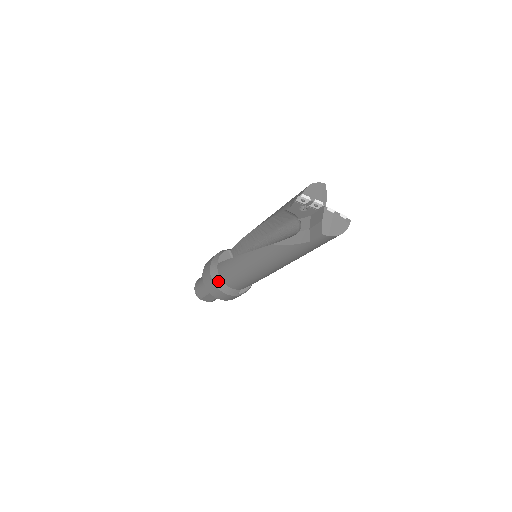
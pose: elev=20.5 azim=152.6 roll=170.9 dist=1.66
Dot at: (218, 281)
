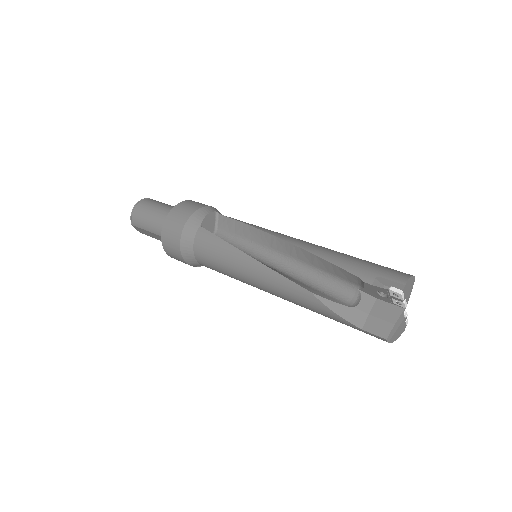
Dot at: (188, 245)
